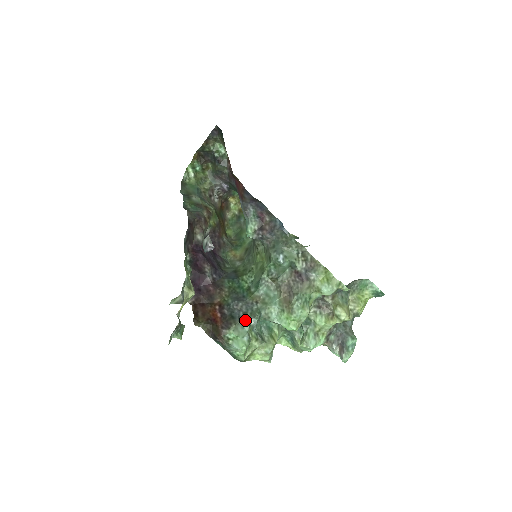
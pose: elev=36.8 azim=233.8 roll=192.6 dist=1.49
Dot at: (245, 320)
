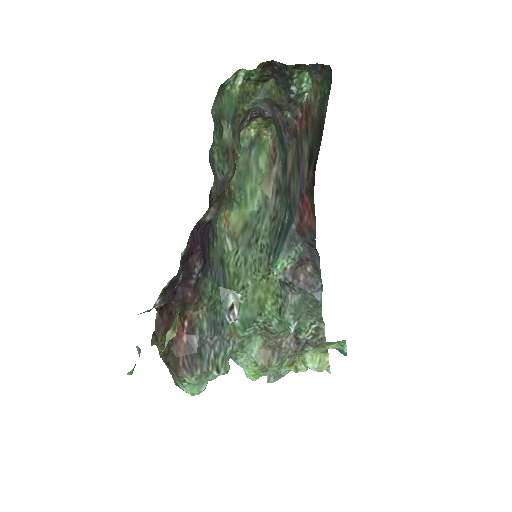
Dot at: (214, 371)
